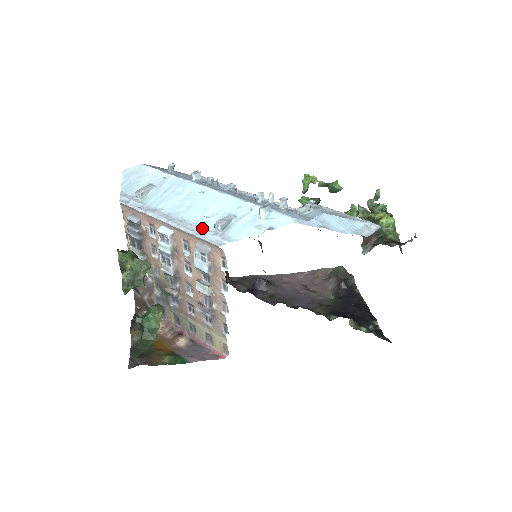
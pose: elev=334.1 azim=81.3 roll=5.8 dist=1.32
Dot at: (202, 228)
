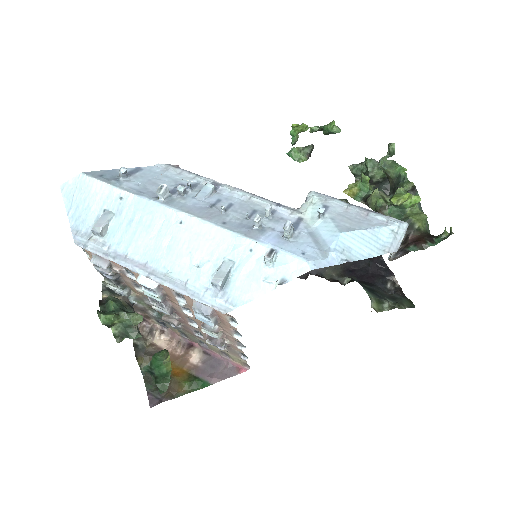
Dot at: (196, 285)
